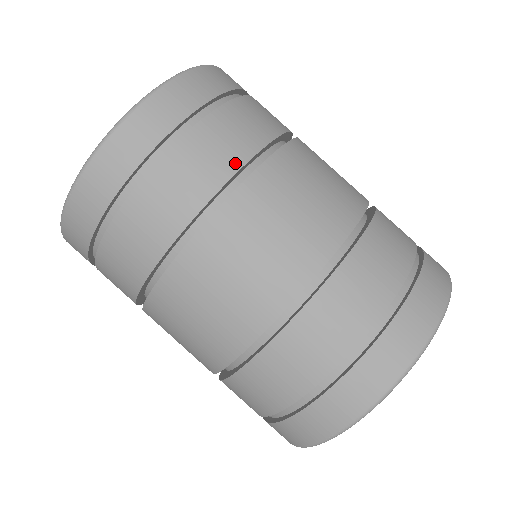
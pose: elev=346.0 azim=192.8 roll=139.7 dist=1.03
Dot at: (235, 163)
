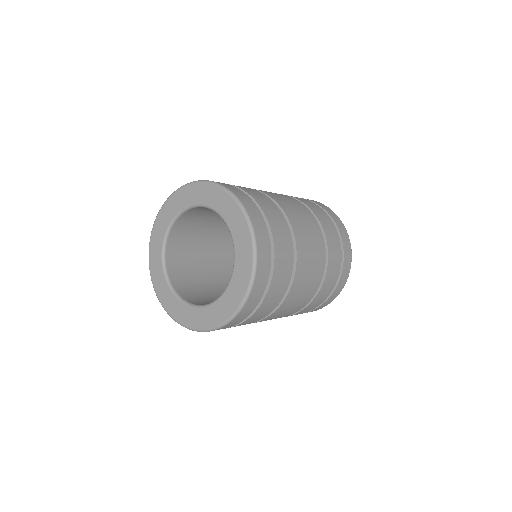
Dot at: (291, 262)
